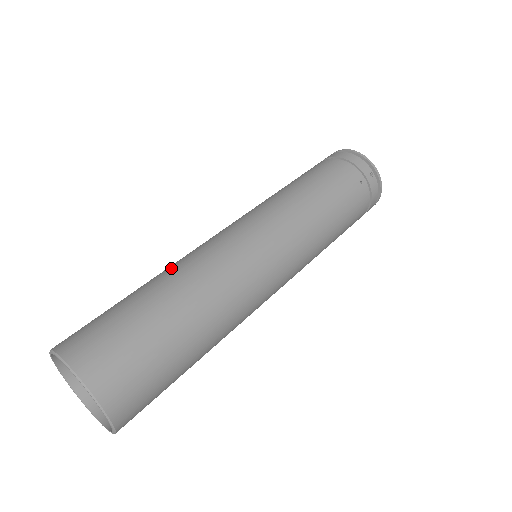
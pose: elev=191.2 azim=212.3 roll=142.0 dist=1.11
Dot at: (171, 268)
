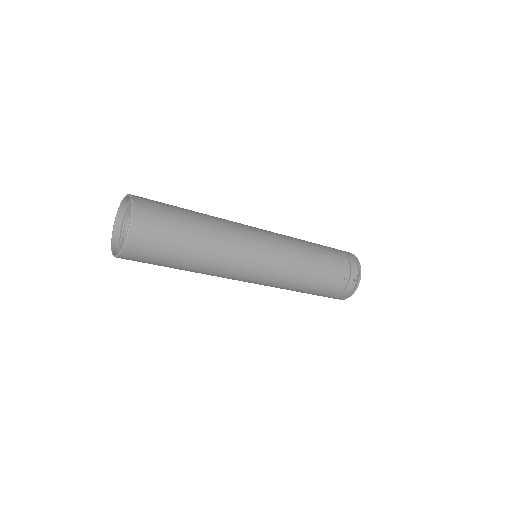
Dot at: (213, 216)
